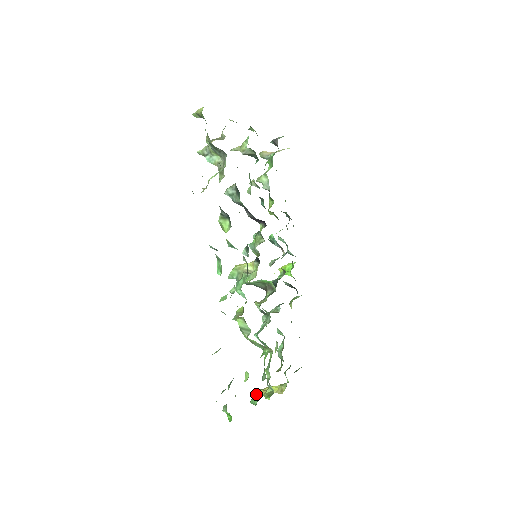
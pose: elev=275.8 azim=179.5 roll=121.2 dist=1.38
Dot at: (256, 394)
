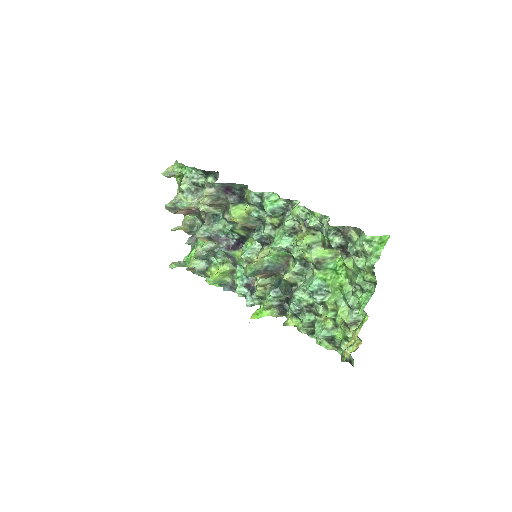
Dot at: (361, 299)
